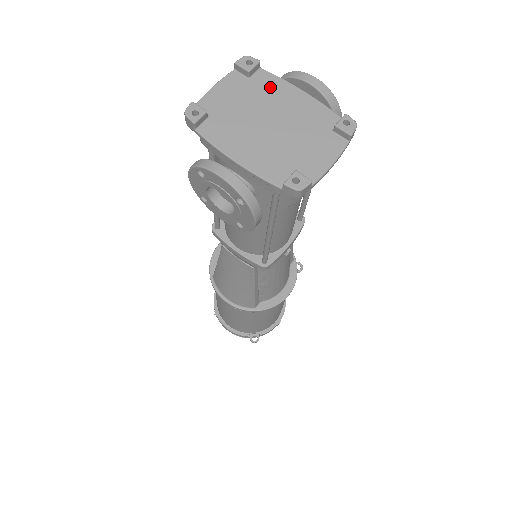
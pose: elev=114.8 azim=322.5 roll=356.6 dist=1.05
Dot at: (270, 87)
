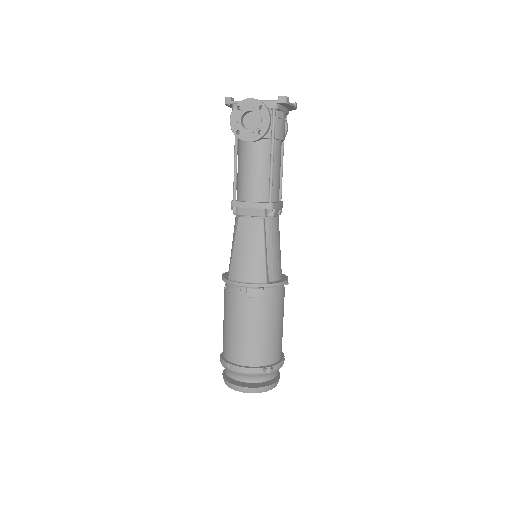
Dot at: occluded
